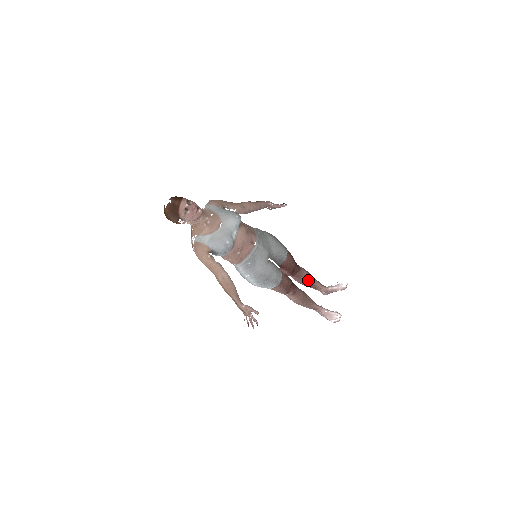
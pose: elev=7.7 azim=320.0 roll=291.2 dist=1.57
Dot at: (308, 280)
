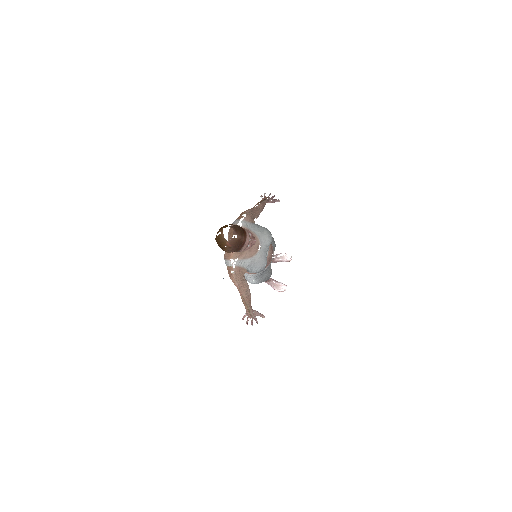
Dot at: occluded
